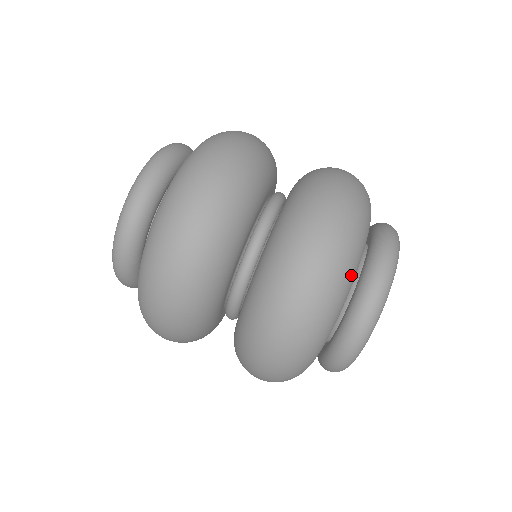
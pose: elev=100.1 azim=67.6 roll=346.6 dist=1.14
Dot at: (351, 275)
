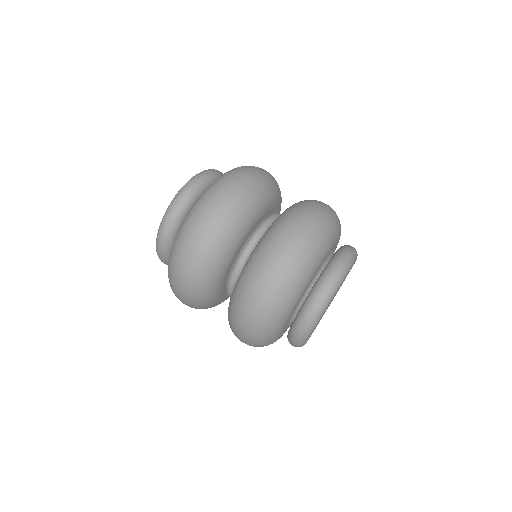
Dot at: (326, 245)
